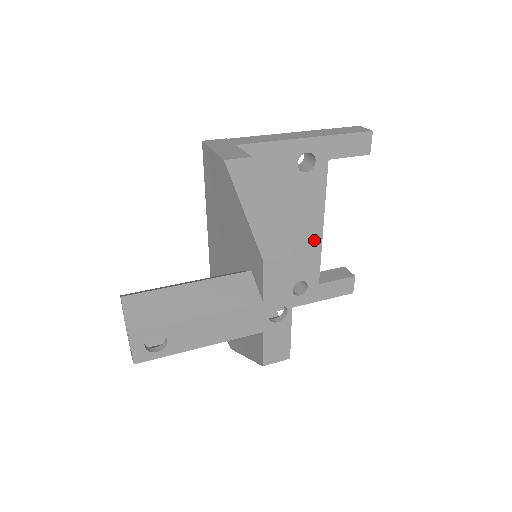
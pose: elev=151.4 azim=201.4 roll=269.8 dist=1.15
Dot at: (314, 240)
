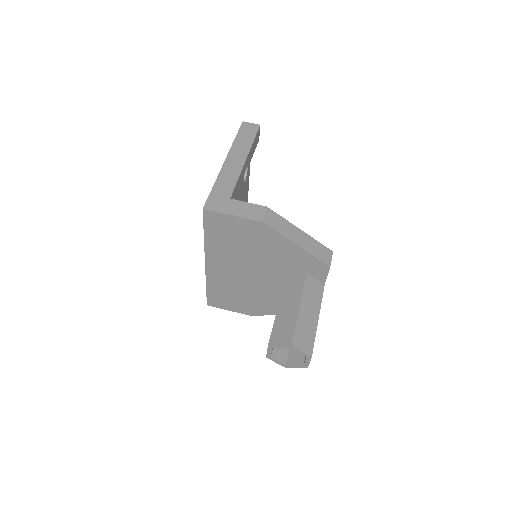
Dot at: occluded
